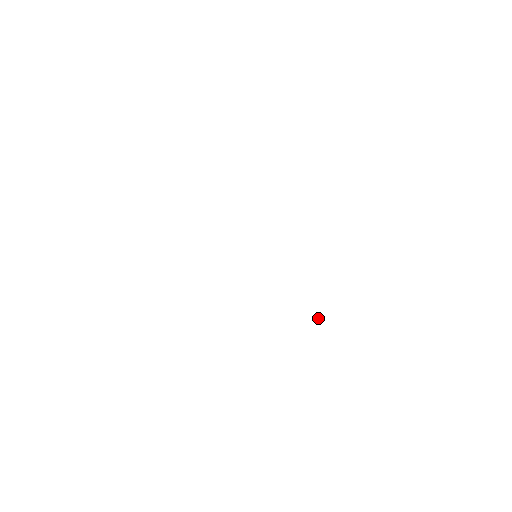
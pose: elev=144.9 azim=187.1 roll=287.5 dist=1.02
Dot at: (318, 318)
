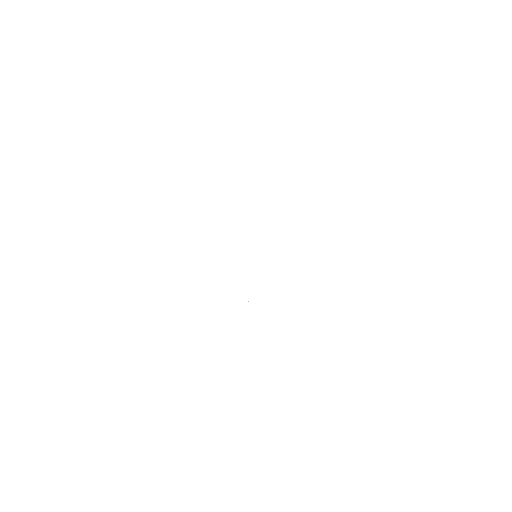
Dot at: occluded
